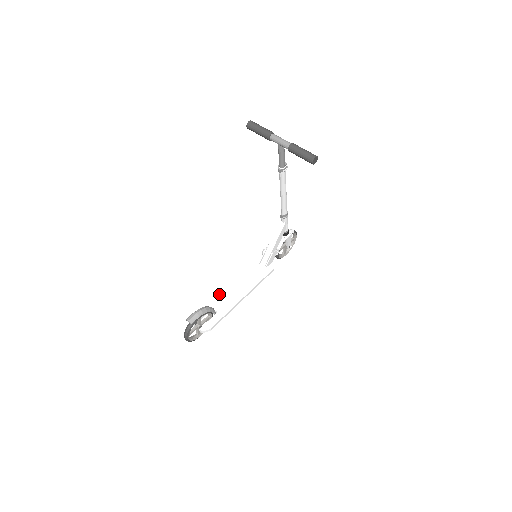
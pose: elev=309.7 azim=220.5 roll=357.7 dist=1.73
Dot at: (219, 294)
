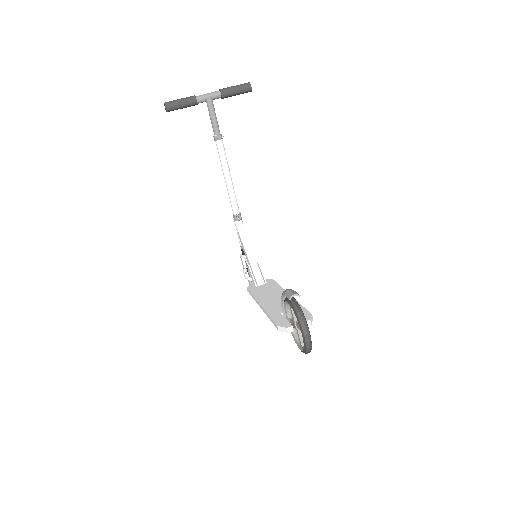
Dot at: (267, 308)
